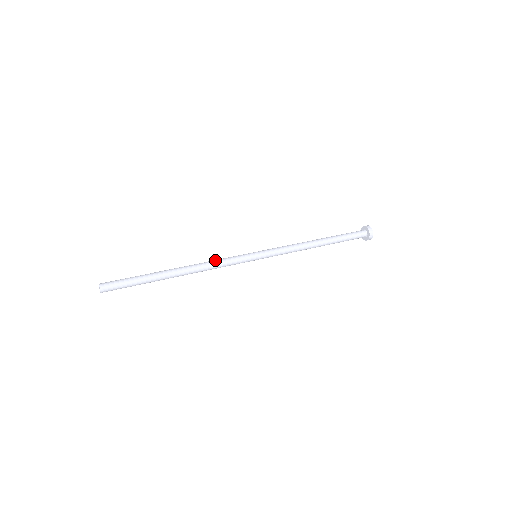
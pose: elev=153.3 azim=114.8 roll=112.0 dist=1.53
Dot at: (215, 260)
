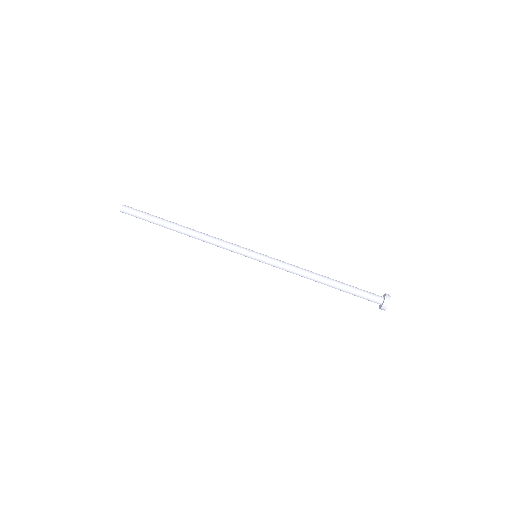
Dot at: (215, 244)
